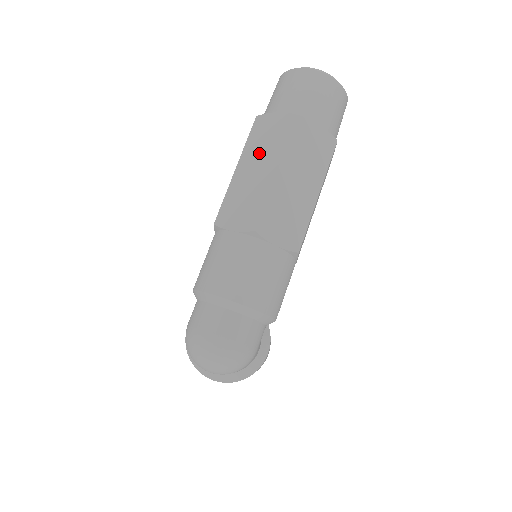
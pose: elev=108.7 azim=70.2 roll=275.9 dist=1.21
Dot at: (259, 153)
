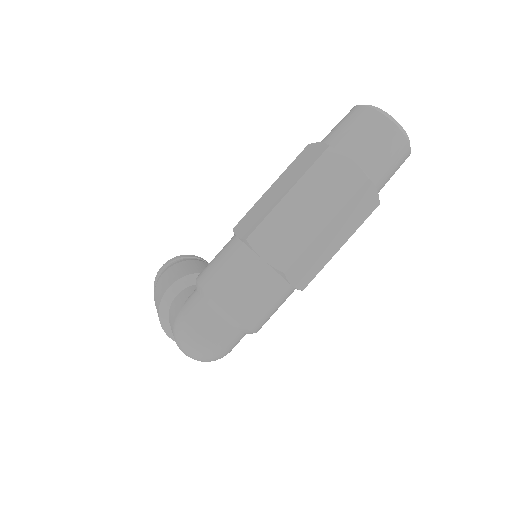
Dot at: (317, 193)
